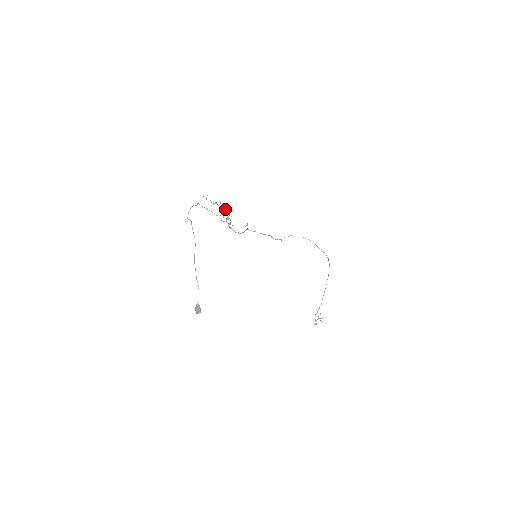
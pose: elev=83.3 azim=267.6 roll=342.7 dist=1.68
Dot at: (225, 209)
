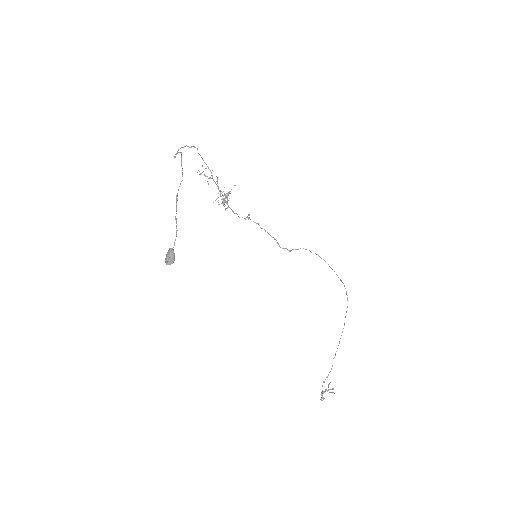
Dot at: occluded
